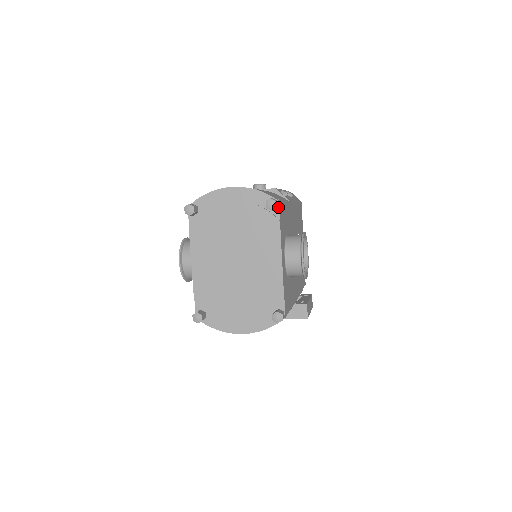
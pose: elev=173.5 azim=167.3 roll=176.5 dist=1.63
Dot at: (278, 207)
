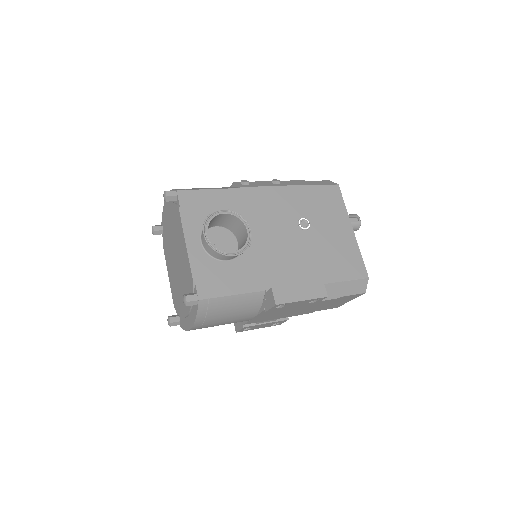
Dot at: (177, 196)
